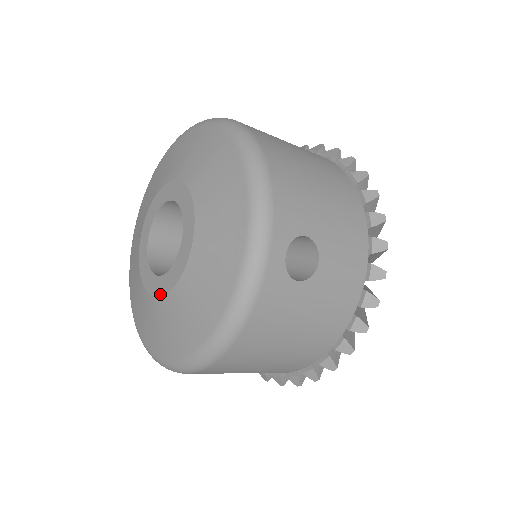
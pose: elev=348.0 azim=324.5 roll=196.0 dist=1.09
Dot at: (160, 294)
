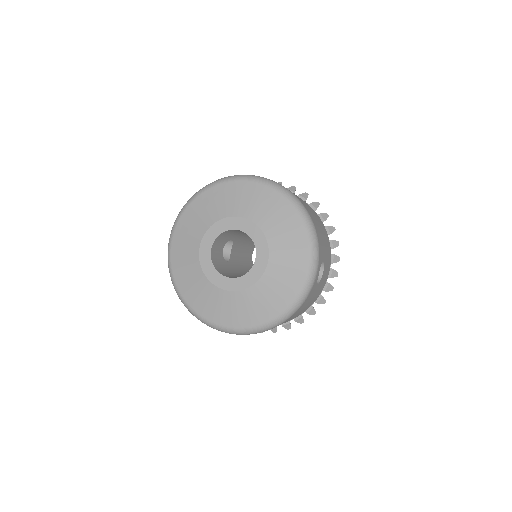
Dot at: (233, 290)
